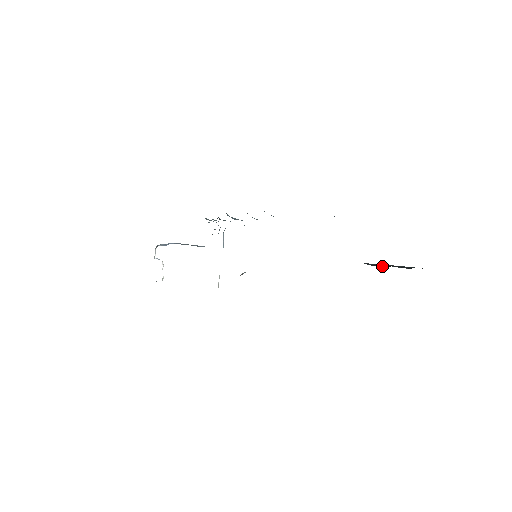
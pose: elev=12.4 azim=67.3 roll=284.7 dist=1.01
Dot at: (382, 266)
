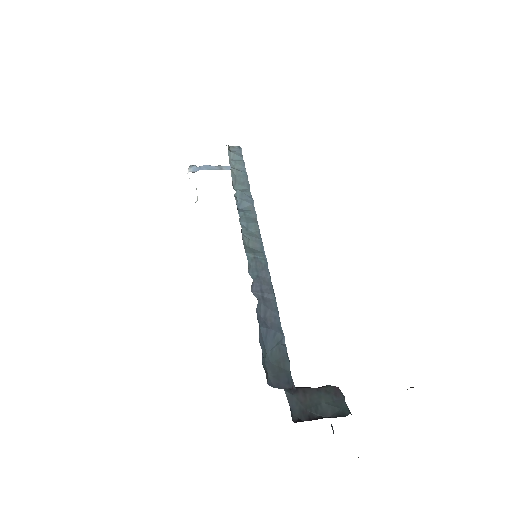
Dot at: (301, 418)
